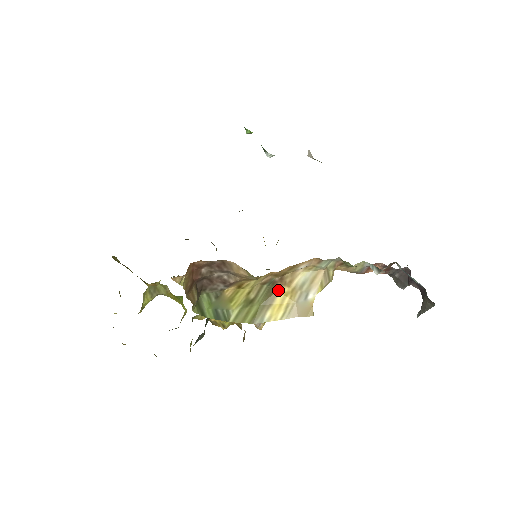
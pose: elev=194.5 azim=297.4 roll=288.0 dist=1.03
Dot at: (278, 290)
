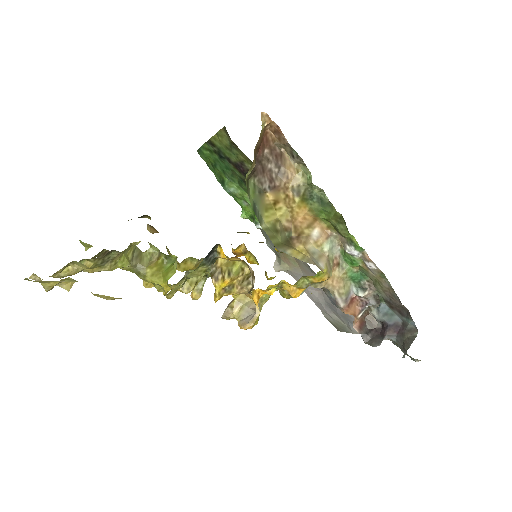
Dot at: (294, 246)
